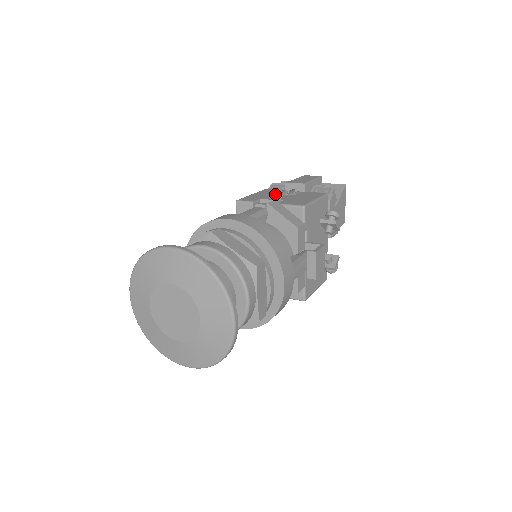
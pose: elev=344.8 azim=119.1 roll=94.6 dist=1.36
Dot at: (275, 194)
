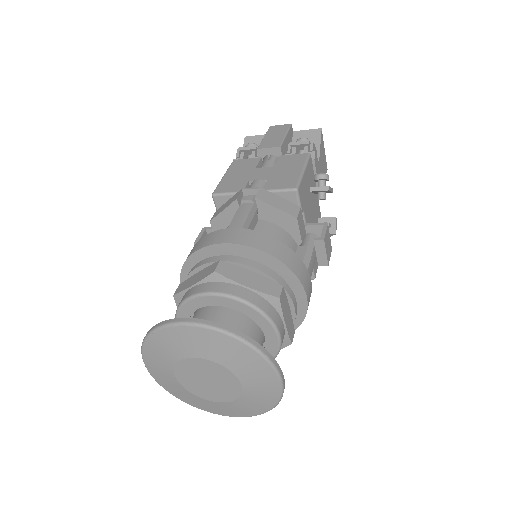
Dot at: (251, 169)
